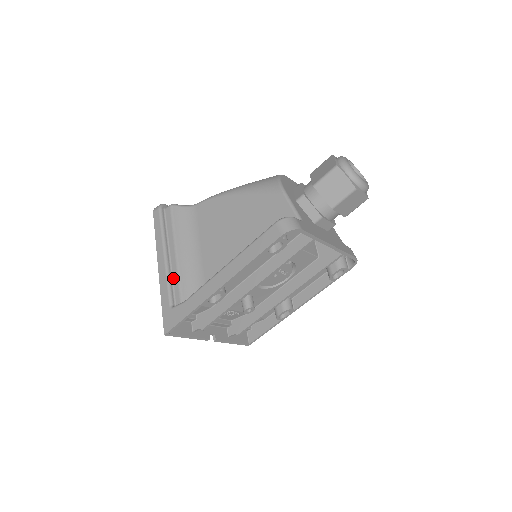
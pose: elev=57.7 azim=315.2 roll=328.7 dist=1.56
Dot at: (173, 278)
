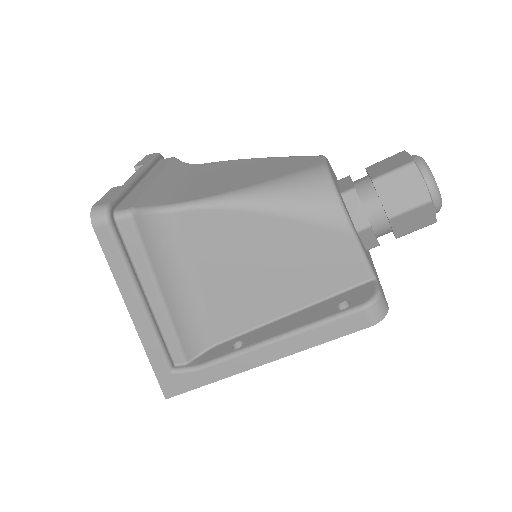
Dot at: (163, 331)
